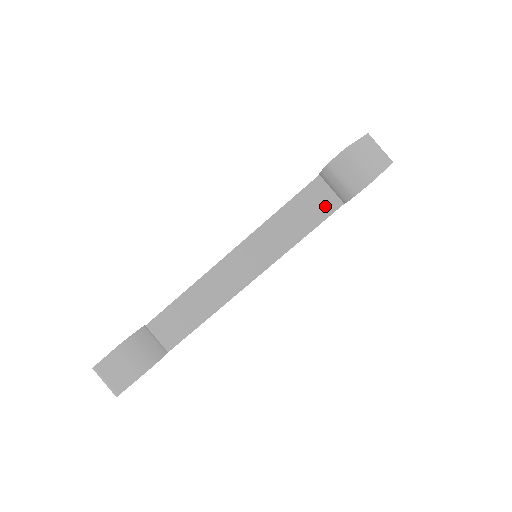
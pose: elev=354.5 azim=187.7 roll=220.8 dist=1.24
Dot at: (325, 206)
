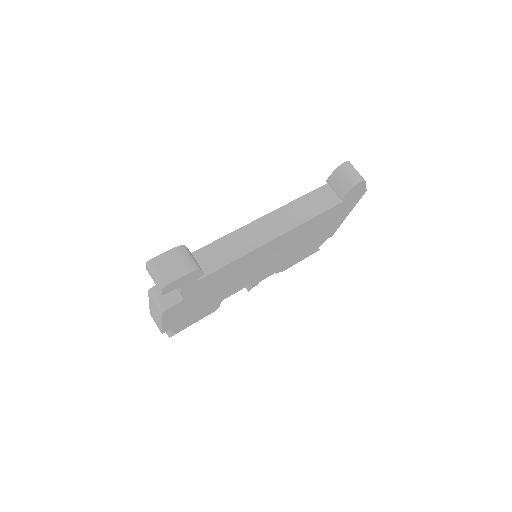
Dot at: (327, 203)
